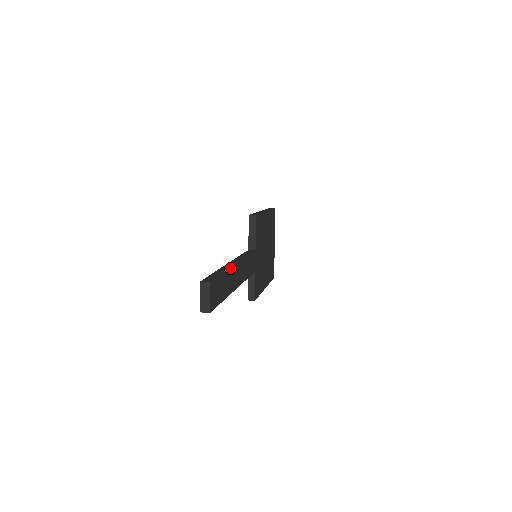
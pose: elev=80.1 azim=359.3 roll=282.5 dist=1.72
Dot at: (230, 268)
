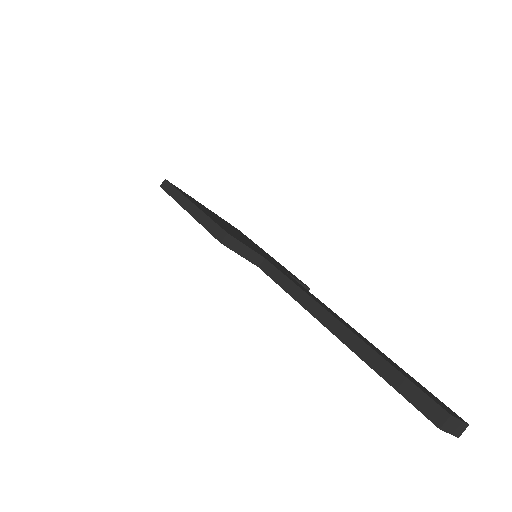
Dot at: (361, 340)
